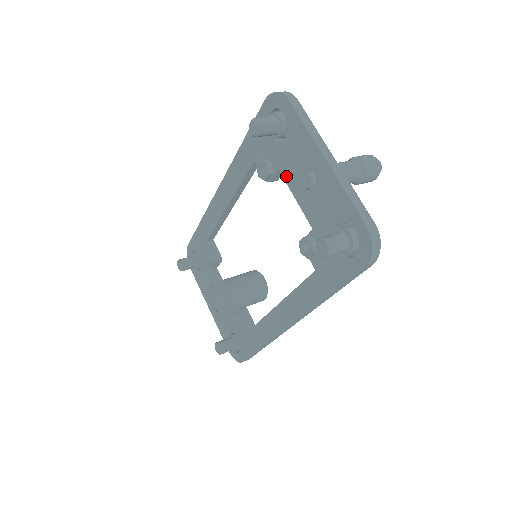
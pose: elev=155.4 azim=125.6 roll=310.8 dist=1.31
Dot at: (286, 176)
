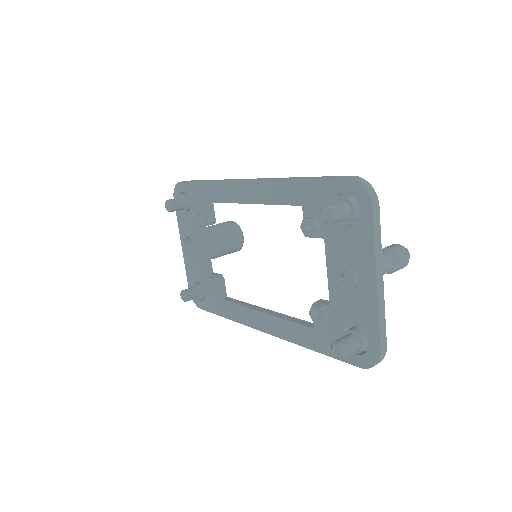
Dot at: (329, 251)
